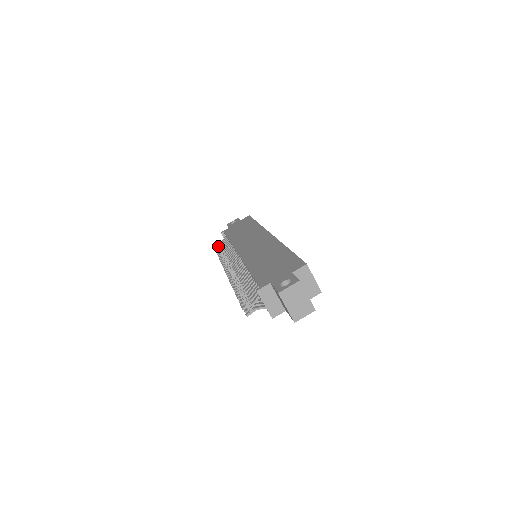
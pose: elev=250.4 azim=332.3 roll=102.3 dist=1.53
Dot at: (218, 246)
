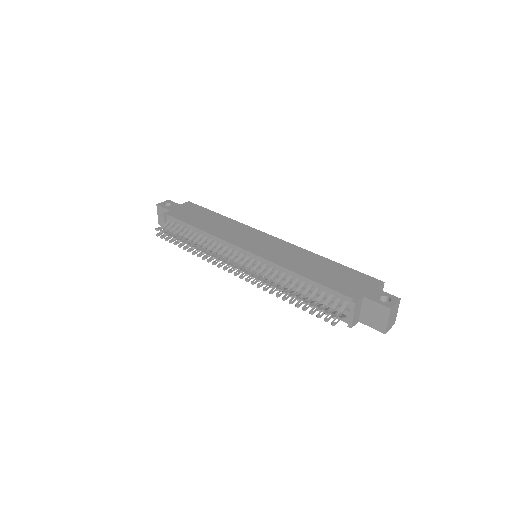
Dot at: (165, 230)
